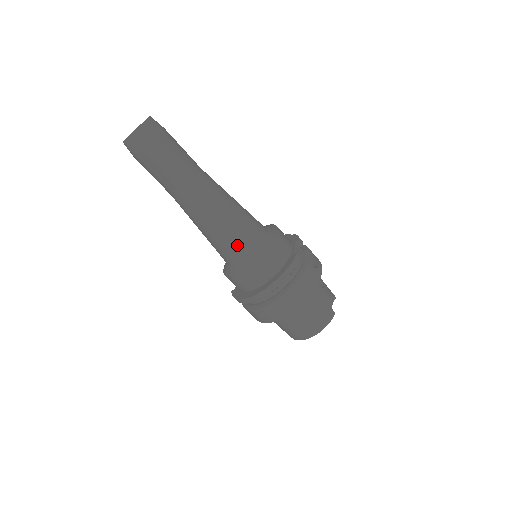
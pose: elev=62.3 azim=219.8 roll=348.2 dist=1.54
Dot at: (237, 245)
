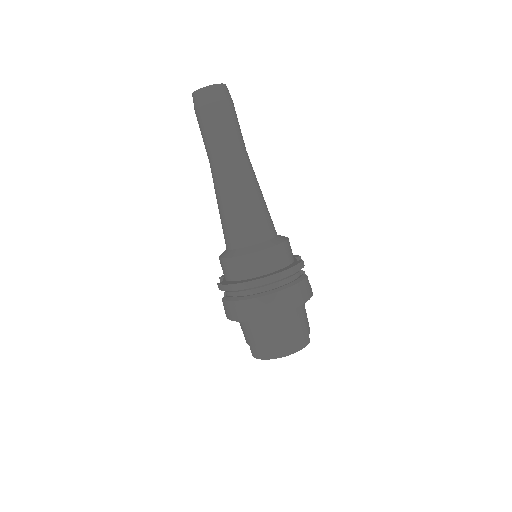
Dot at: (255, 227)
